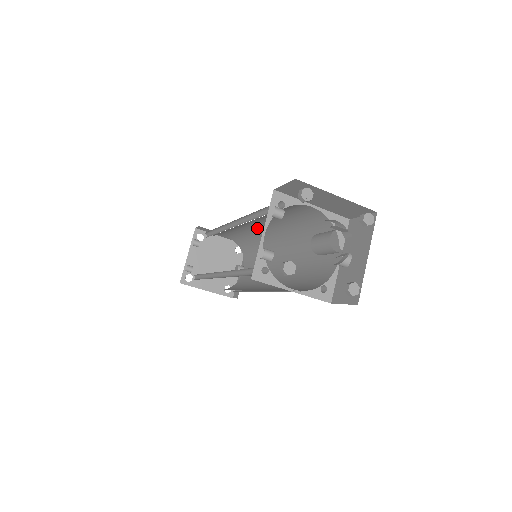
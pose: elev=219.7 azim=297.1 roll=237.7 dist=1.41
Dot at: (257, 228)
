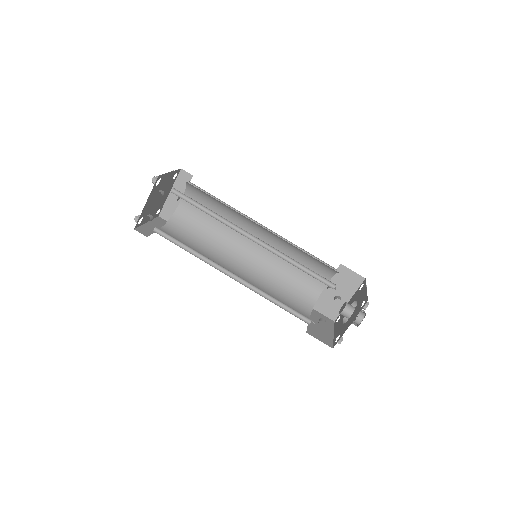
Dot at: occluded
